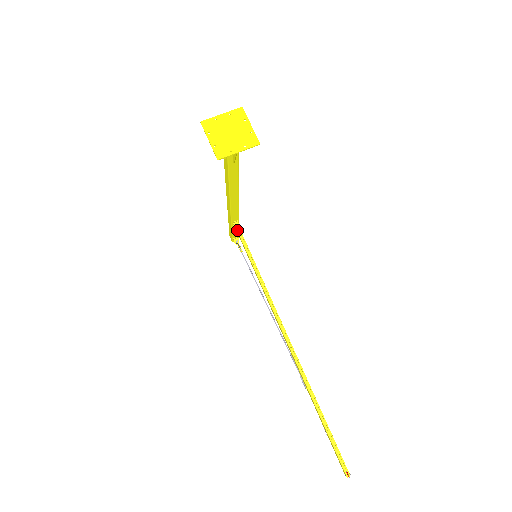
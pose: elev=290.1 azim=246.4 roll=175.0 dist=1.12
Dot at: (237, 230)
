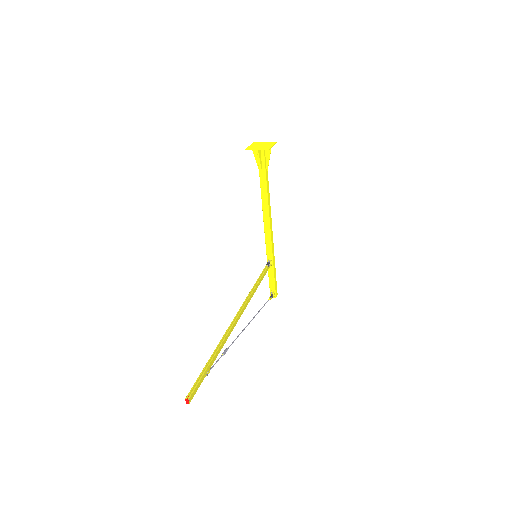
Dot at: (267, 263)
